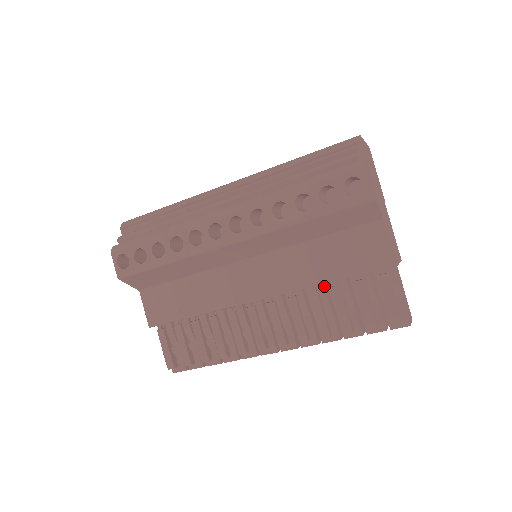
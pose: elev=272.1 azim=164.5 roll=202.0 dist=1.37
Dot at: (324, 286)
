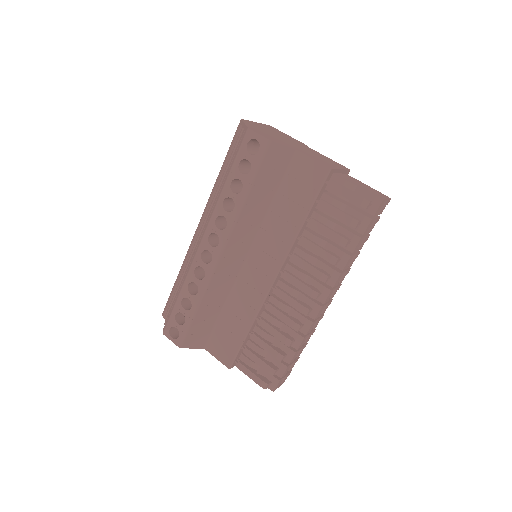
Dot at: (307, 230)
